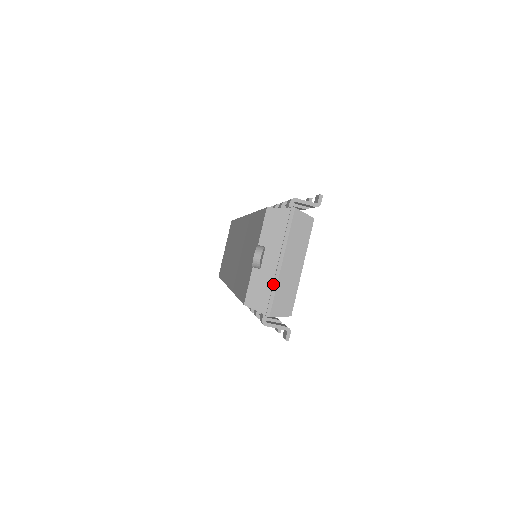
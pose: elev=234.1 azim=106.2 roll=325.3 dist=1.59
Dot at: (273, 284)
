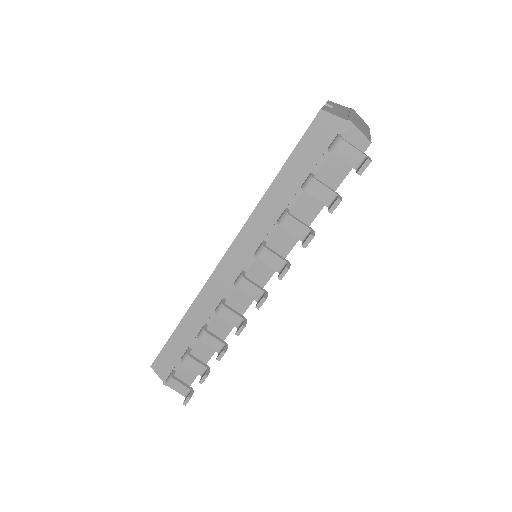
Dot at: (349, 115)
